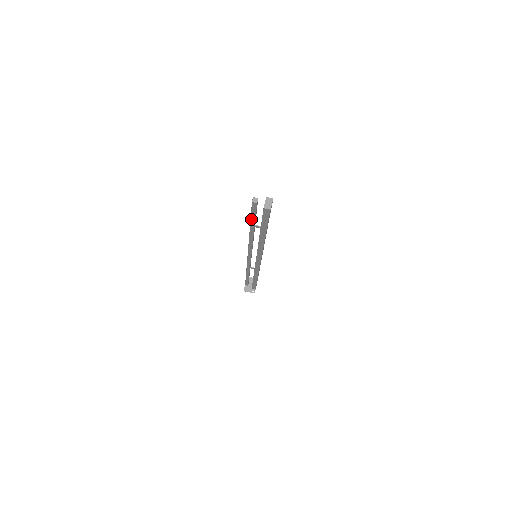
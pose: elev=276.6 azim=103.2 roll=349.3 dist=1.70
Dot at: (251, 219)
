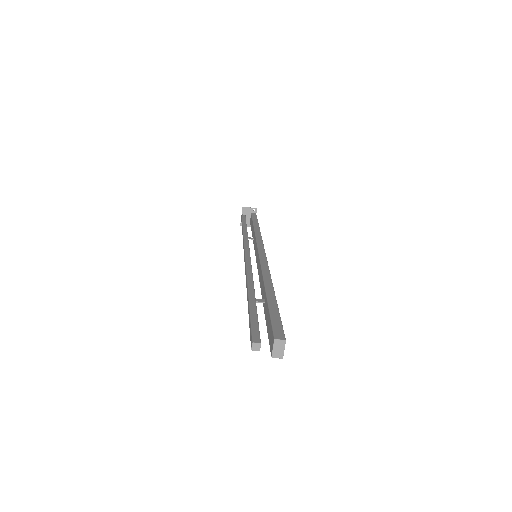
Dot at: occluded
